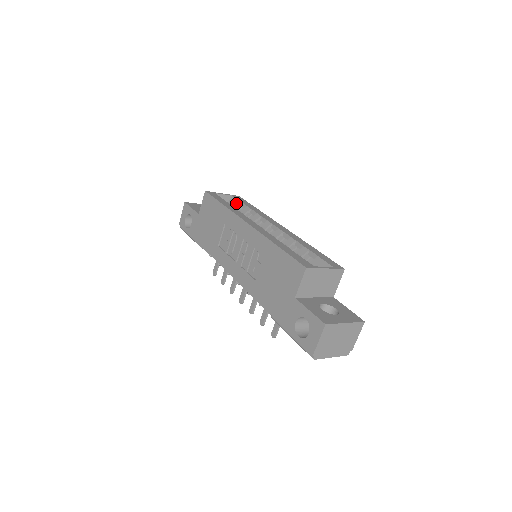
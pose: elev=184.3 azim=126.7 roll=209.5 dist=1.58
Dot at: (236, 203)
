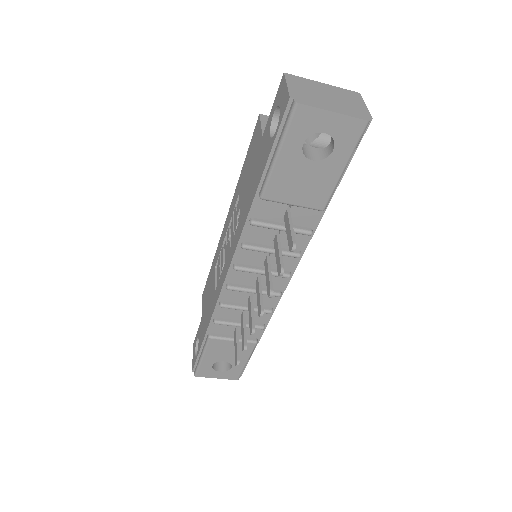
Dot at: occluded
